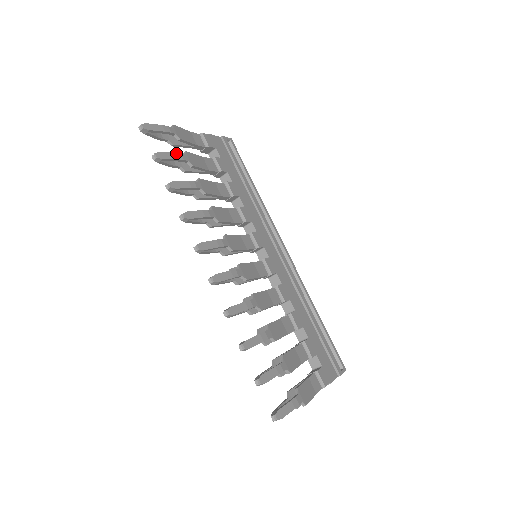
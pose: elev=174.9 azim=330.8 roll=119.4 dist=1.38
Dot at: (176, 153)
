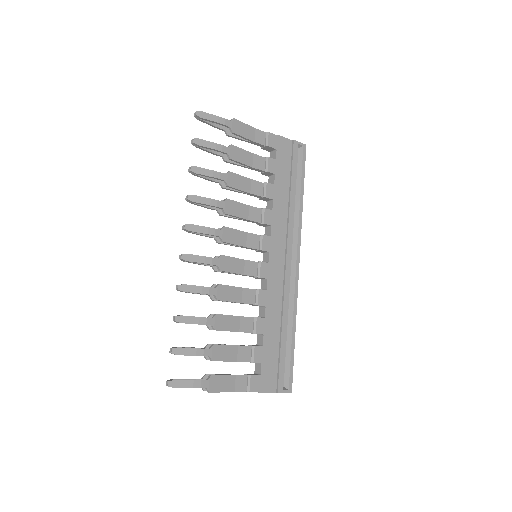
Dot at: (217, 144)
